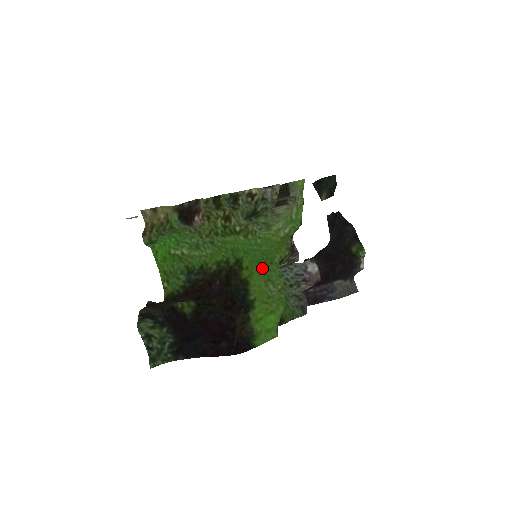
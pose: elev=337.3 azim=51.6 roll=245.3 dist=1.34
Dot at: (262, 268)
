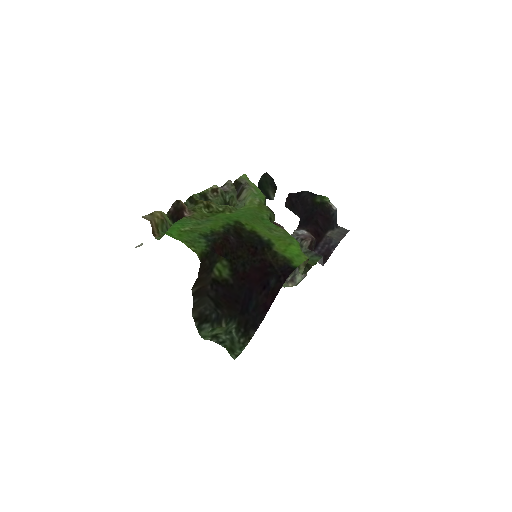
Dot at: (258, 223)
